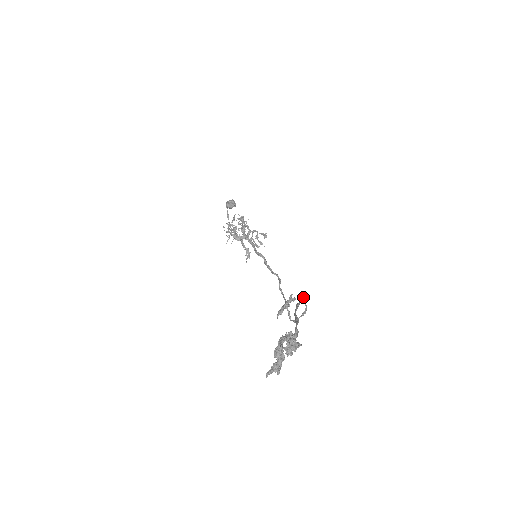
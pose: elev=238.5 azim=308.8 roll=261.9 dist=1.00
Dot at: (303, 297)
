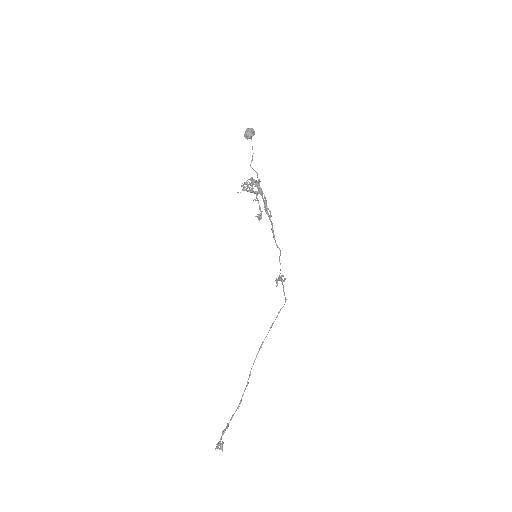
Dot at: (271, 327)
